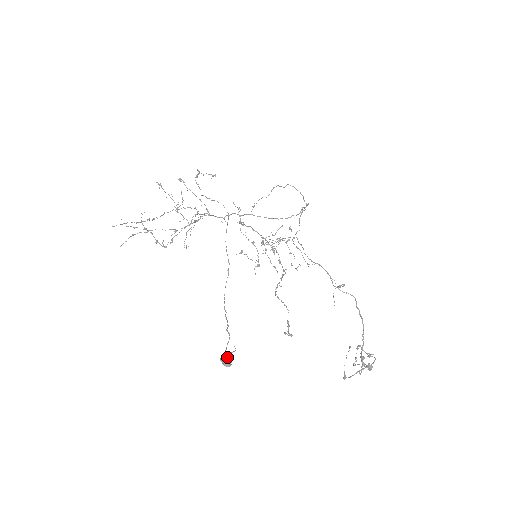
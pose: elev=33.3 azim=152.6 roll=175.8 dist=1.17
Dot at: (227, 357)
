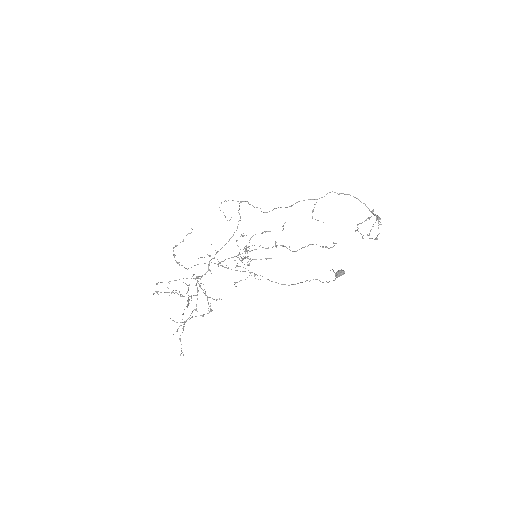
Dot at: (337, 271)
